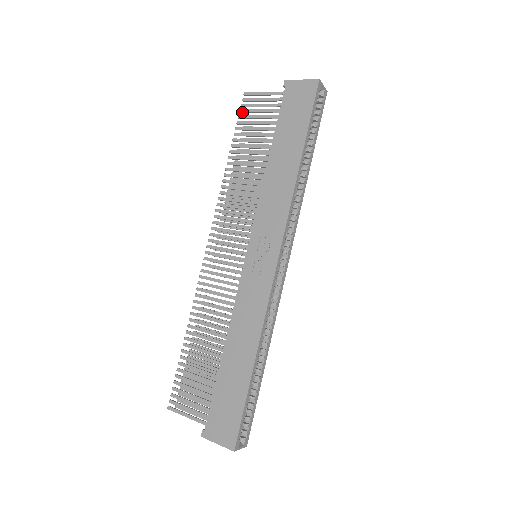
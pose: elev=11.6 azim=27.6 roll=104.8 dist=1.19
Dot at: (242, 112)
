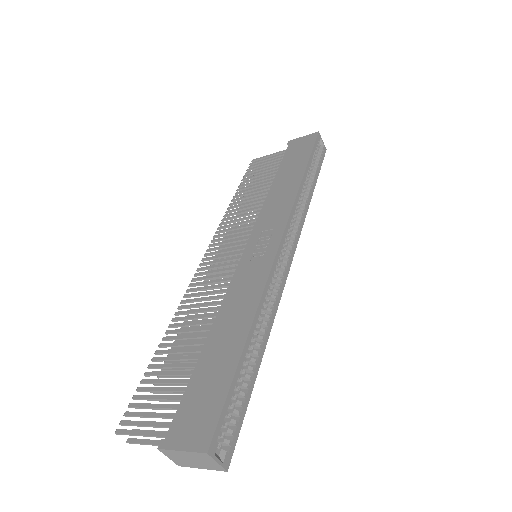
Dot at: (249, 170)
